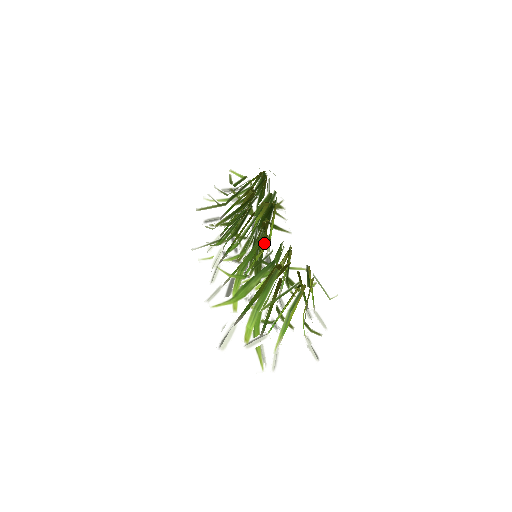
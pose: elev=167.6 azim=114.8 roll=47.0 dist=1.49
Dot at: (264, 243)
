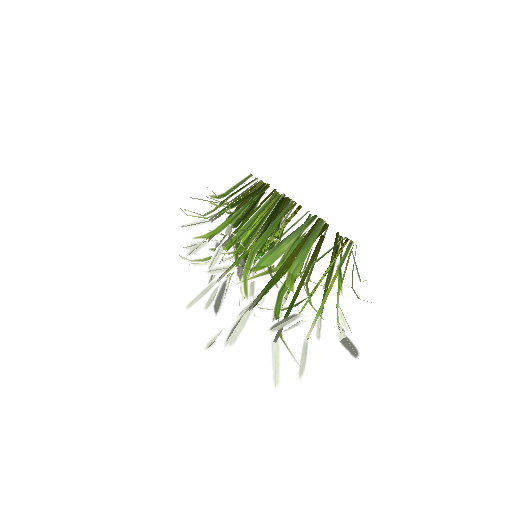
Dot at: occluded
